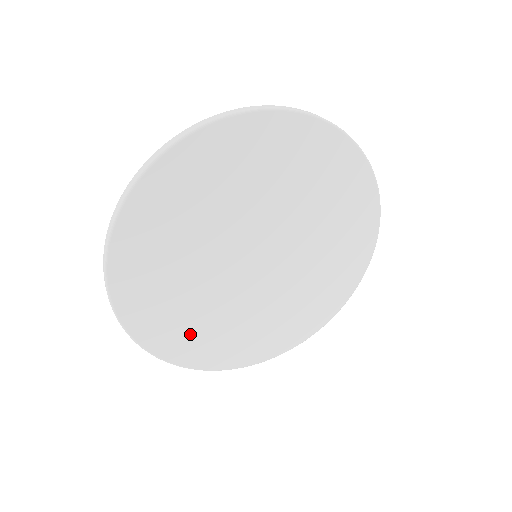
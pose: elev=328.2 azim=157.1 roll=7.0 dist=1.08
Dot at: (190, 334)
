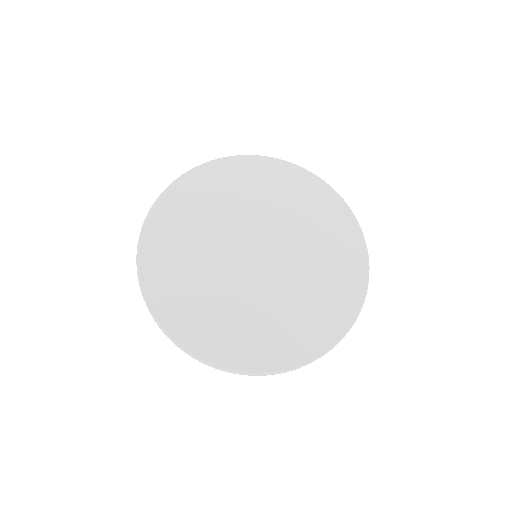
Dot at: (267, 338)
